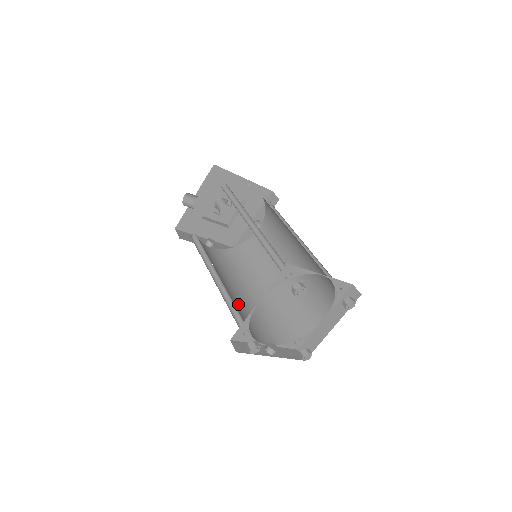
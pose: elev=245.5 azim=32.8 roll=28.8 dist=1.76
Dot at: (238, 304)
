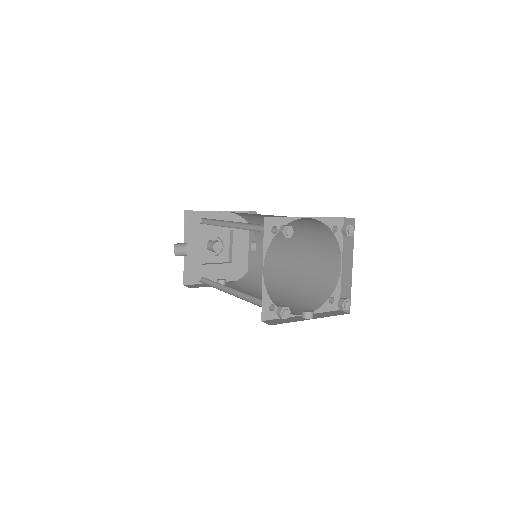
Dot at: occluded
